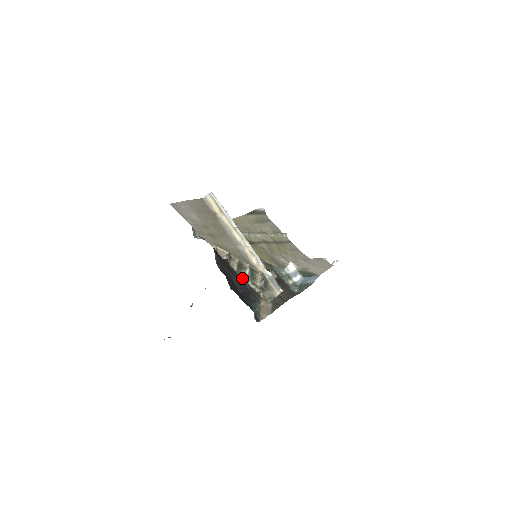
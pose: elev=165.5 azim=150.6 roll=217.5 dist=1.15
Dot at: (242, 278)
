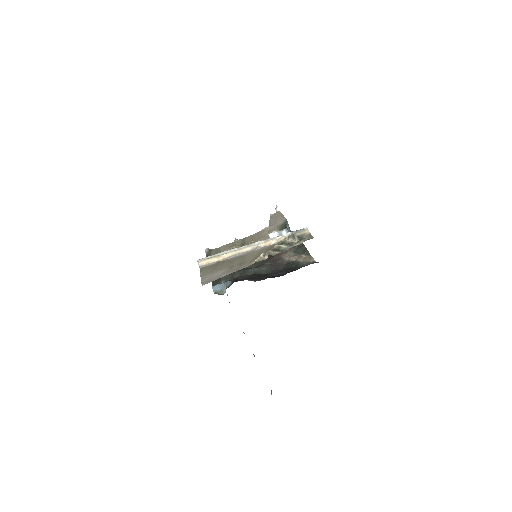
Dot at: occluded
